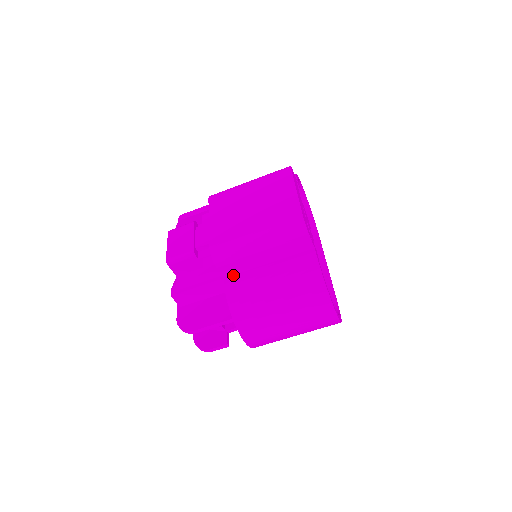
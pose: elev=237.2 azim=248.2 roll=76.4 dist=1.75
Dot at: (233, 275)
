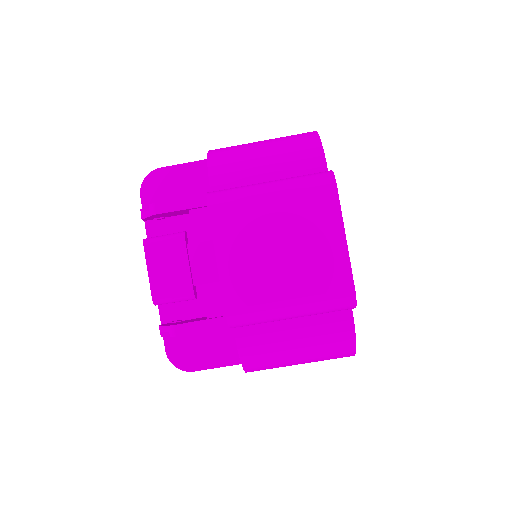
Dot at: occluded
